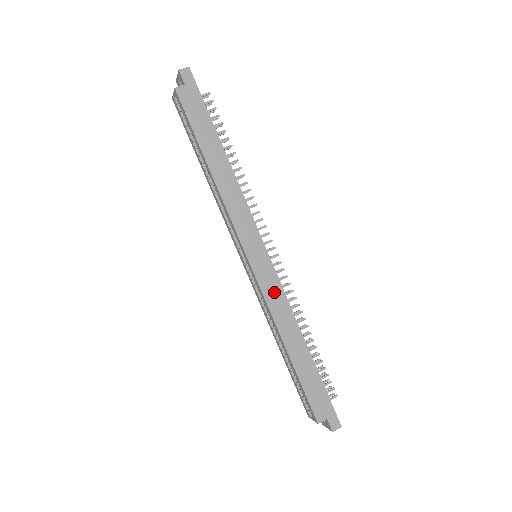
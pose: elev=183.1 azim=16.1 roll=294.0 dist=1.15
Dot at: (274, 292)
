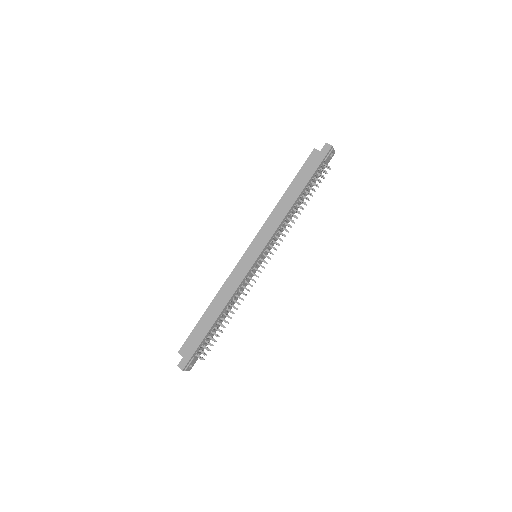
Dot at: (238, 276)
